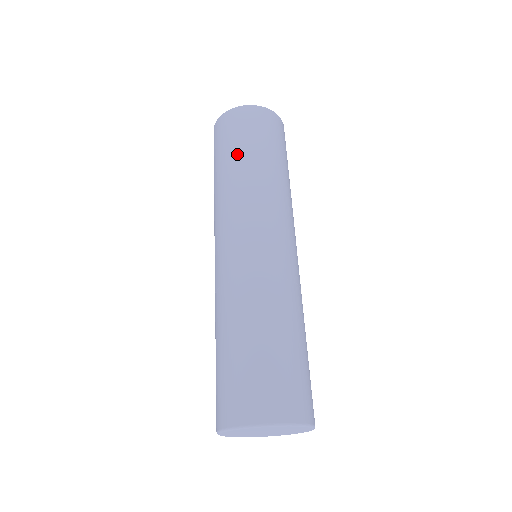
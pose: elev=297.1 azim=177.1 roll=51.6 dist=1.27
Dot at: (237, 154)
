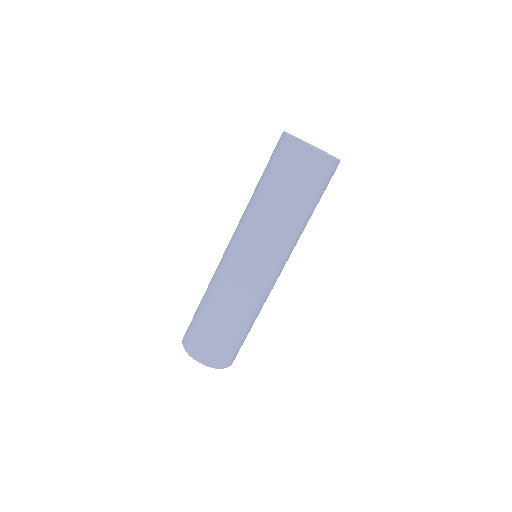
Dot at: (273, 189)
